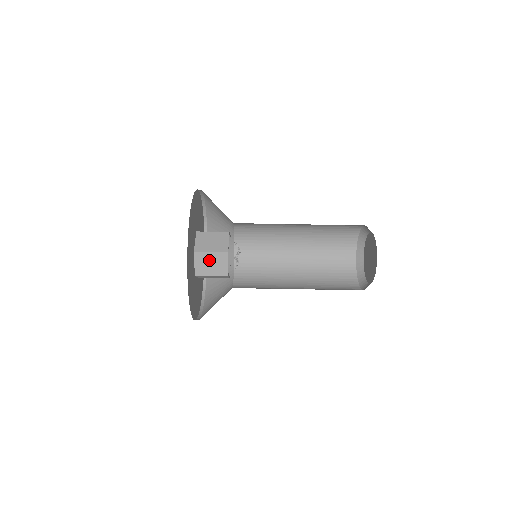
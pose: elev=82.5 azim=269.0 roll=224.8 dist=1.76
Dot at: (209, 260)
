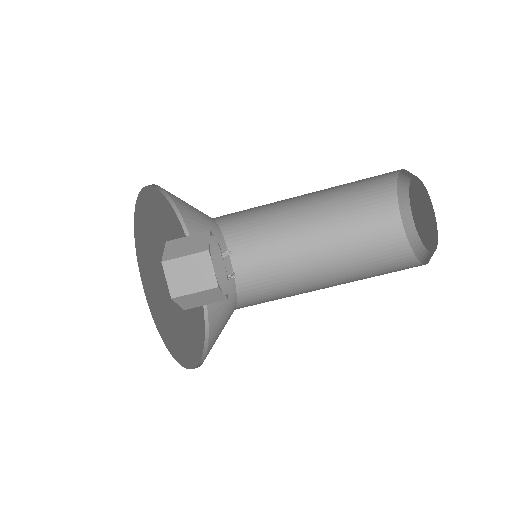
Dot at: (196, 298)
